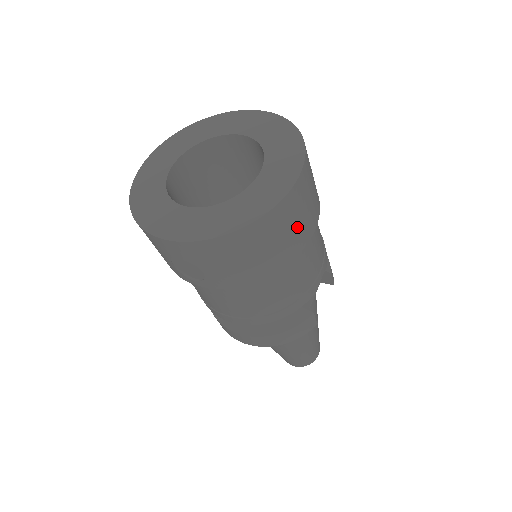
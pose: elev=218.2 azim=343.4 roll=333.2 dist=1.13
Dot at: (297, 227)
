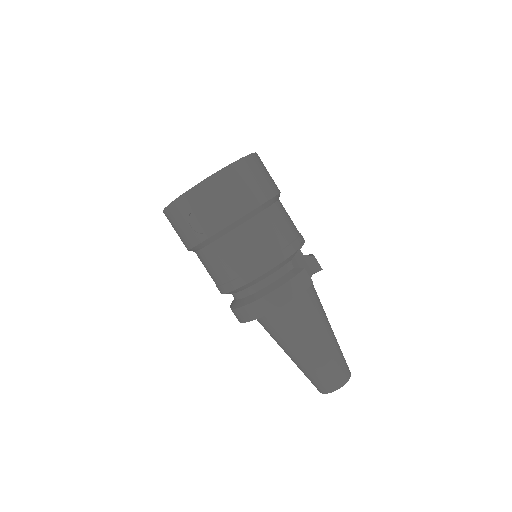
Dot at: (261, 181)
